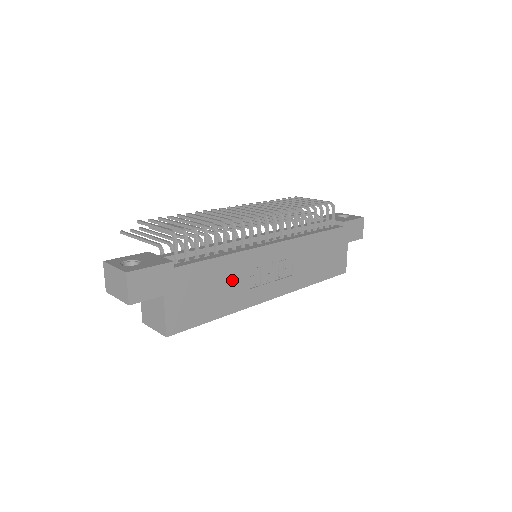
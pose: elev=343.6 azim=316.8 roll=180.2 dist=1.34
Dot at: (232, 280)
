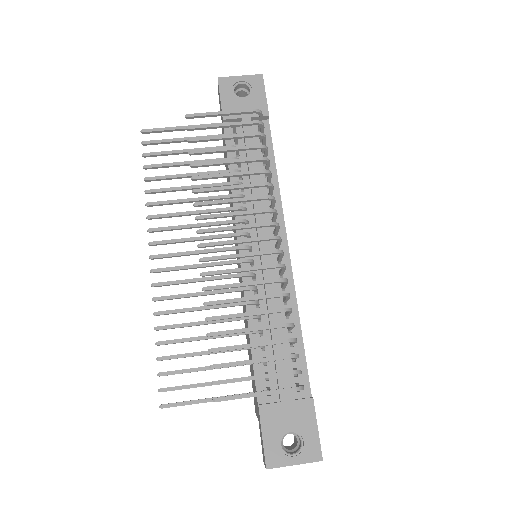
Dot at: occluded
